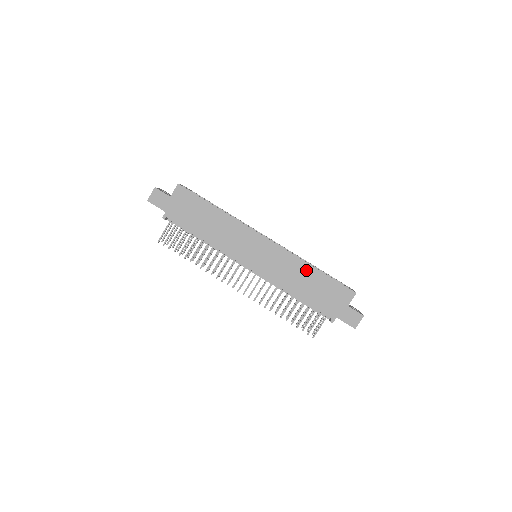
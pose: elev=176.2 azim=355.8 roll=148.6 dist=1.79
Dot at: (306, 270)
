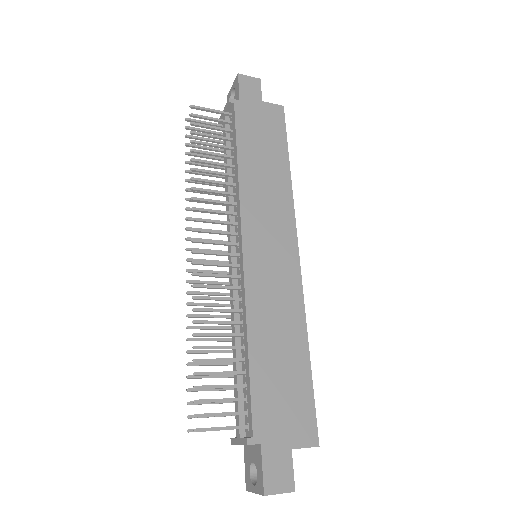
Dot at: (297, 338)
